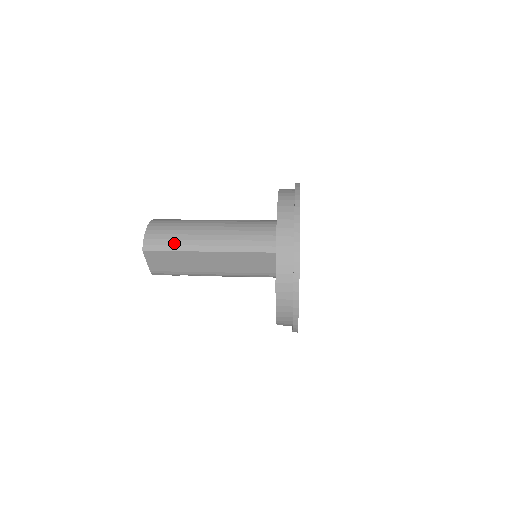
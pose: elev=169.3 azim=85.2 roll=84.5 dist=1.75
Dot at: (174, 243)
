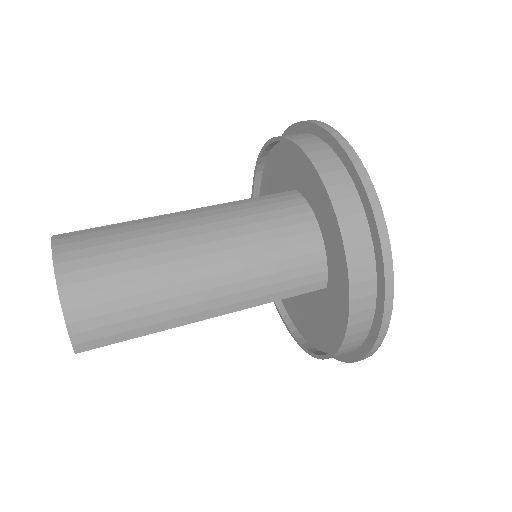
Dot at: (137, 325)
